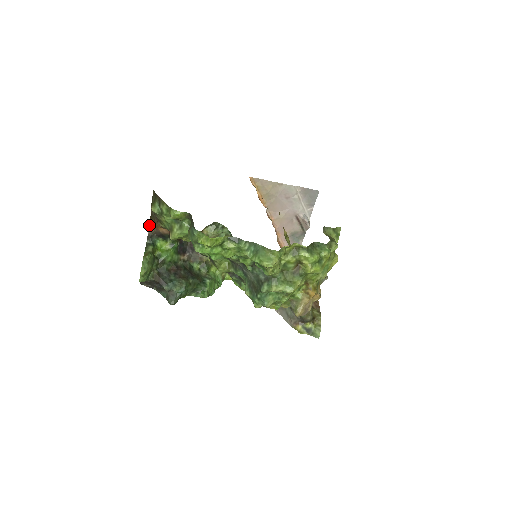
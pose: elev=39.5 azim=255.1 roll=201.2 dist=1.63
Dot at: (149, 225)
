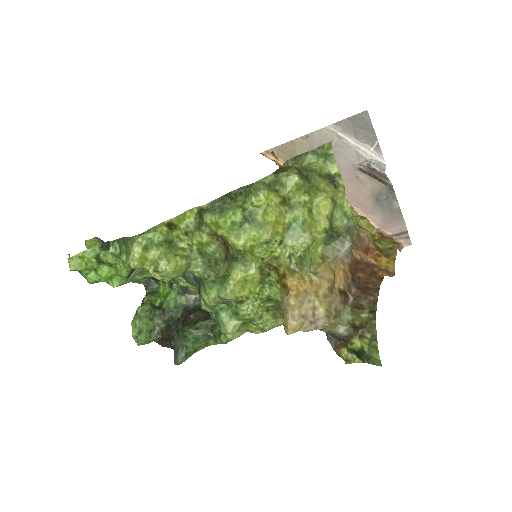
Dot at: occluded
